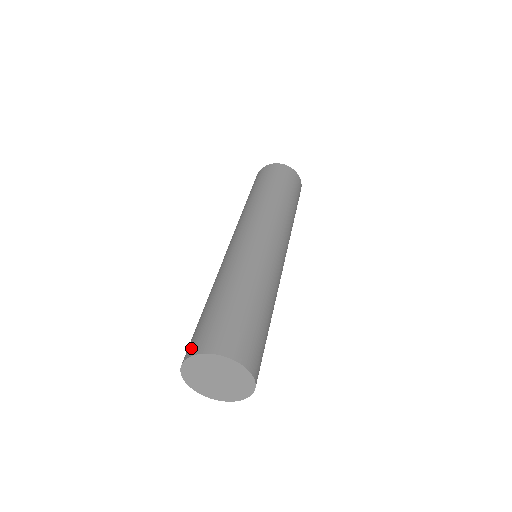
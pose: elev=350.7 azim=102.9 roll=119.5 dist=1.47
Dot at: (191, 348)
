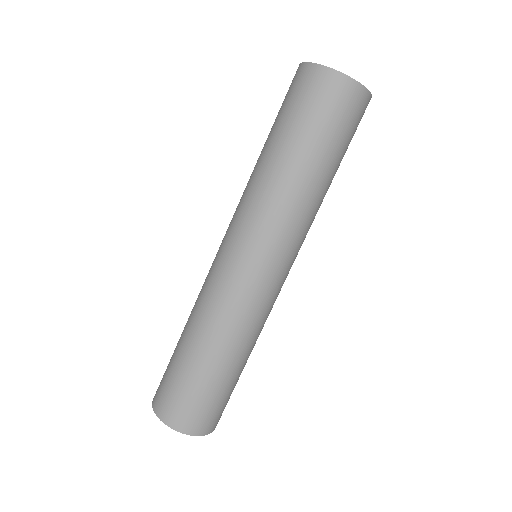
Dot at: occluded
